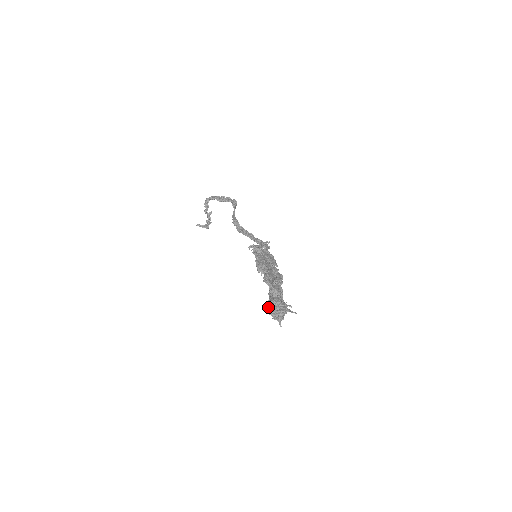
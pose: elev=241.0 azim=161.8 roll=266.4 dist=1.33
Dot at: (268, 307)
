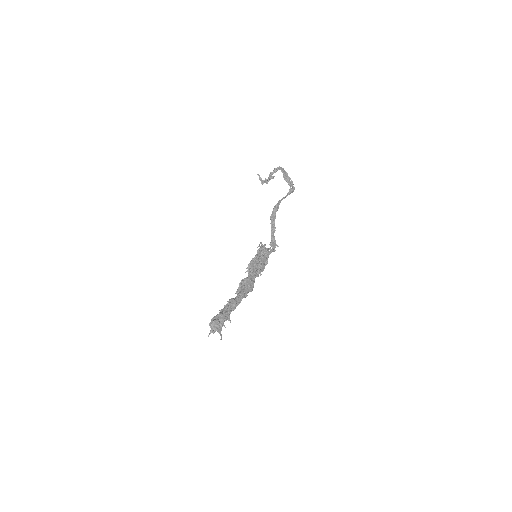
Dot at: (214, 318)
